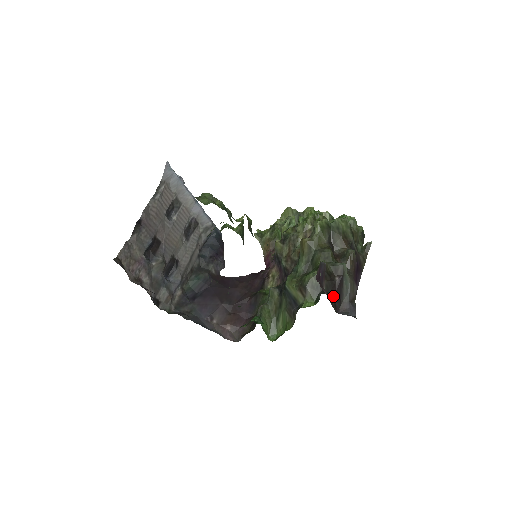
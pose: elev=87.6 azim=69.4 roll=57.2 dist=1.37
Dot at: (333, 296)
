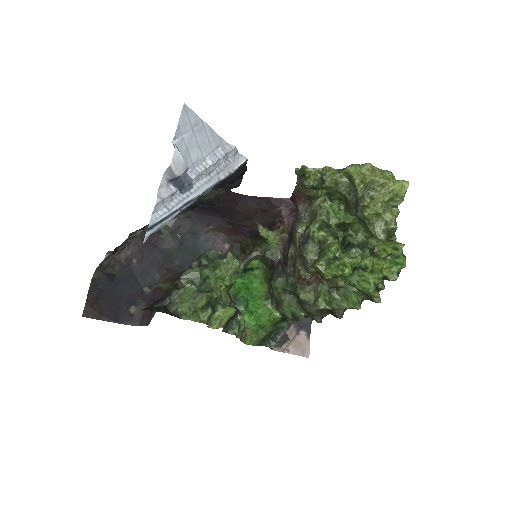
Dot at: occluded
